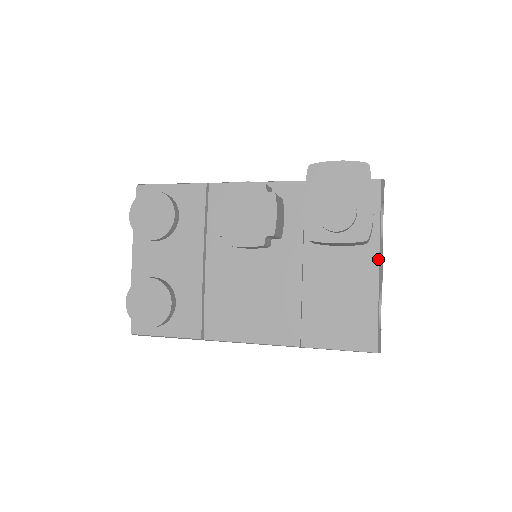
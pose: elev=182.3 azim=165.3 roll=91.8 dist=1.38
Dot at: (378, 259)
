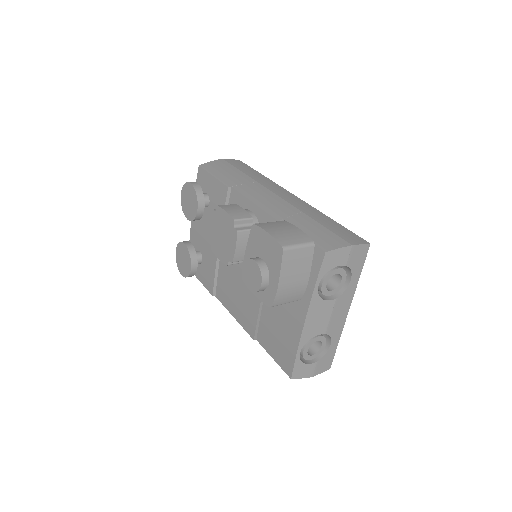
Dot at: (305, 316)
